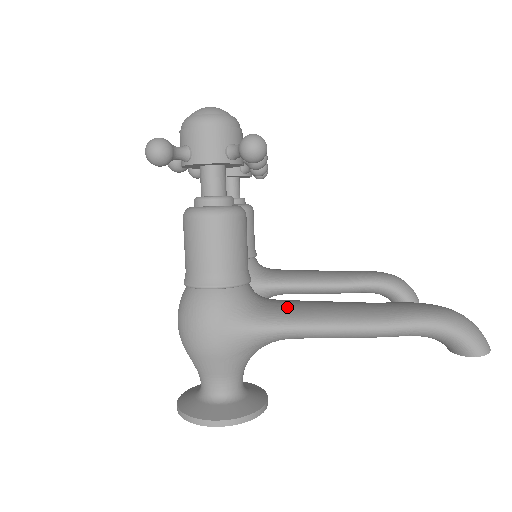
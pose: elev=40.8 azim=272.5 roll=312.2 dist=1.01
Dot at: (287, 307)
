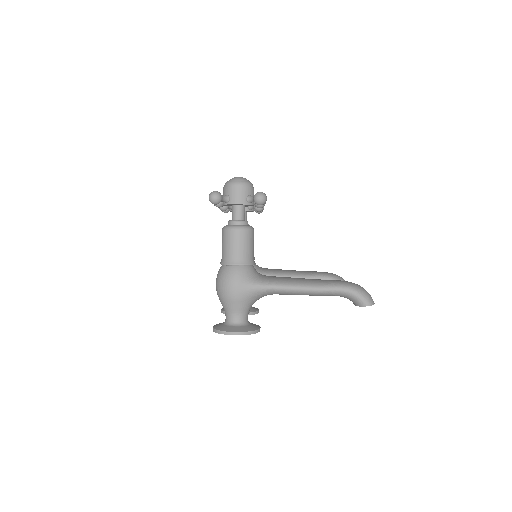
Dot at: (273, 278)
